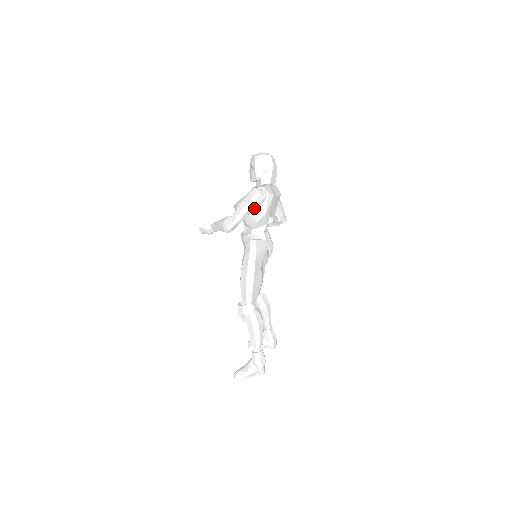
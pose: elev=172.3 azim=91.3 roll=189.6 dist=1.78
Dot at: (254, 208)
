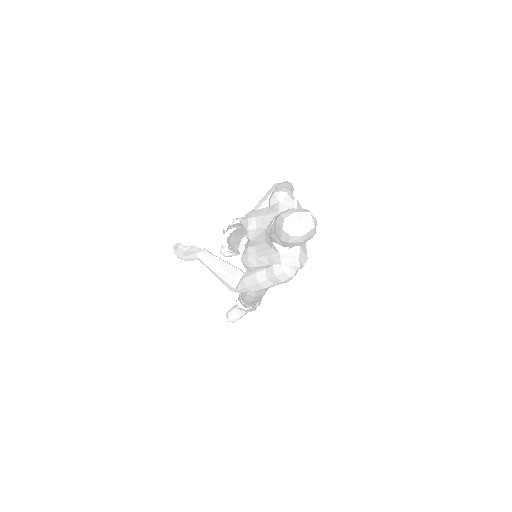
Dot at: occluded
